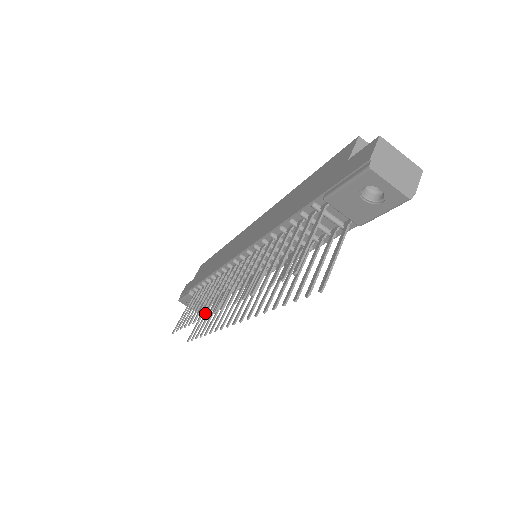
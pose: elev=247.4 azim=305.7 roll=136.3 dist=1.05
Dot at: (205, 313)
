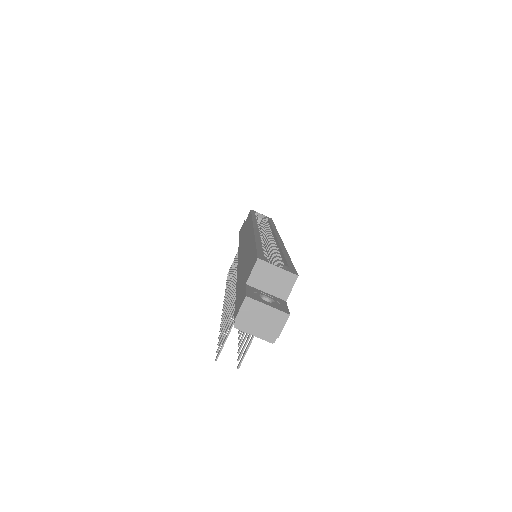
Dot at: (225, 294)
